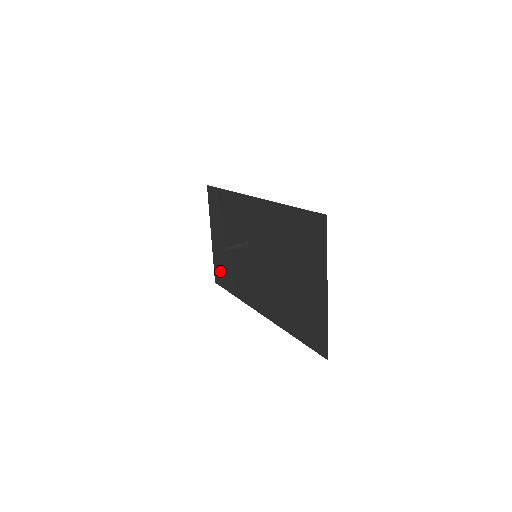
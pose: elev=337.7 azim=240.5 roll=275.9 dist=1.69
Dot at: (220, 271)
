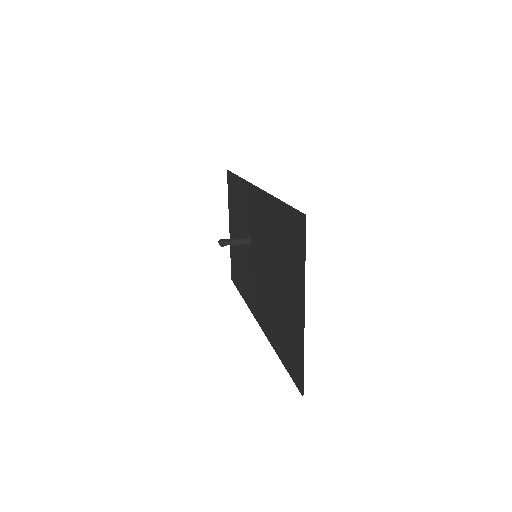
Dot at: (234, 267)
